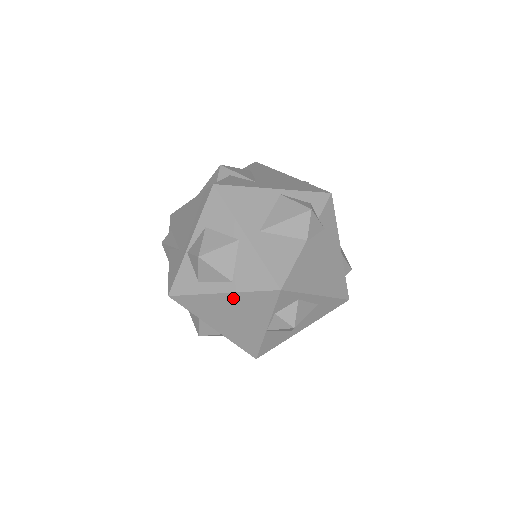
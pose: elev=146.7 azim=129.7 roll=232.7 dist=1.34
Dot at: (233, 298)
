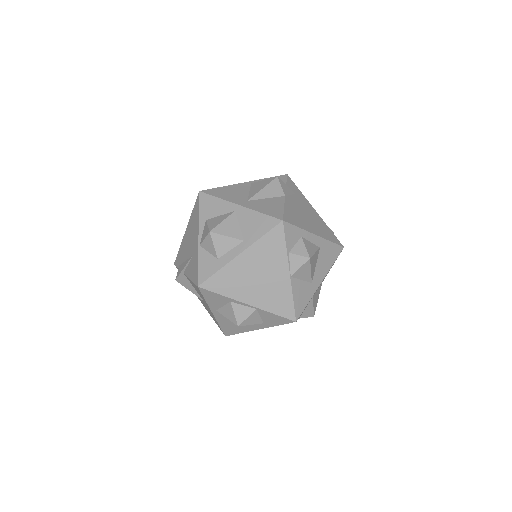
Dot at: (250, 254)
